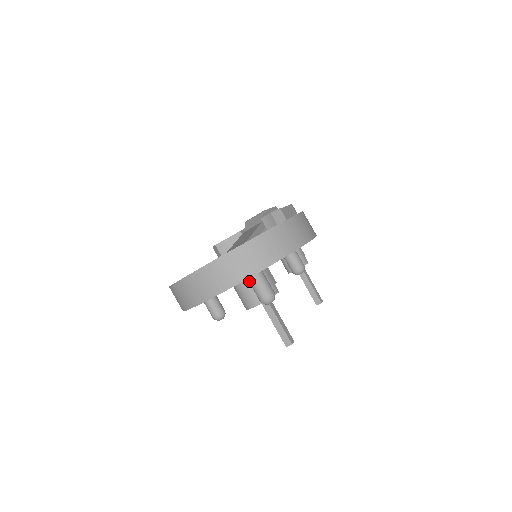
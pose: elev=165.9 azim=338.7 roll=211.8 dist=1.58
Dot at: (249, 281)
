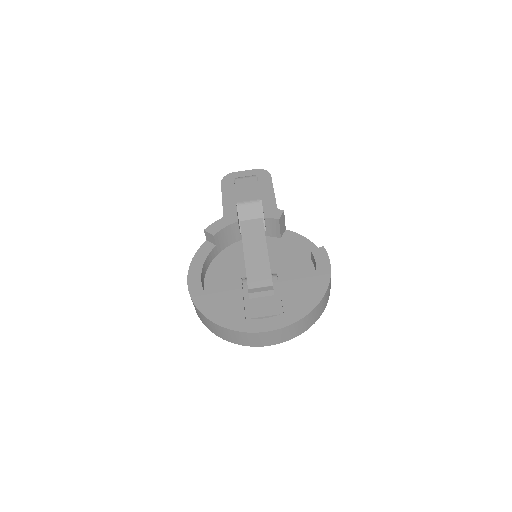
Dot at: occluded
